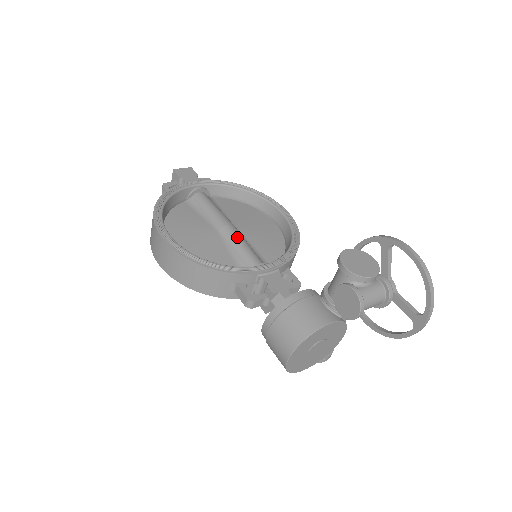
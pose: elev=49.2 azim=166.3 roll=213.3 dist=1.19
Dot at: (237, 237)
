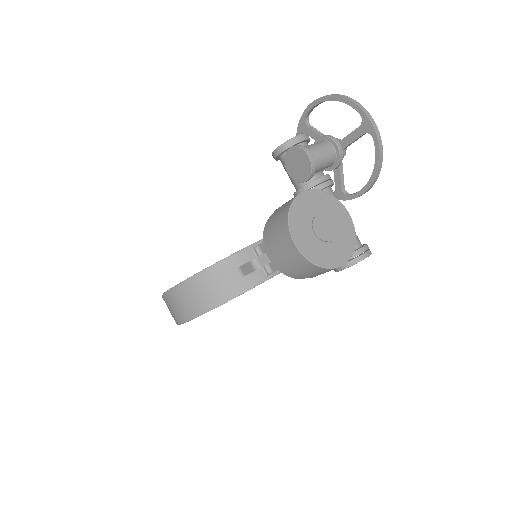
Dot at: occluded
